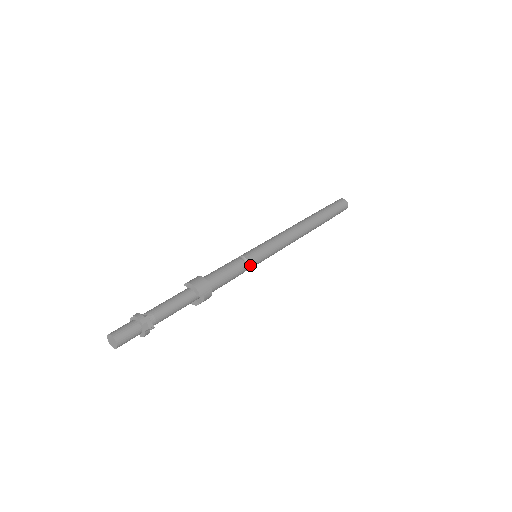
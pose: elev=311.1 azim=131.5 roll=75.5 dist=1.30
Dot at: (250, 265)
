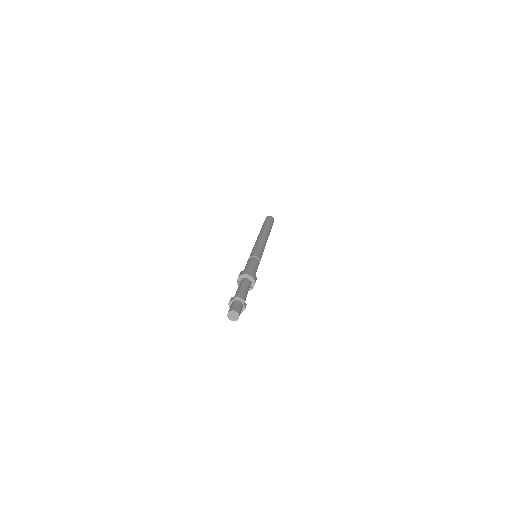
Dot at: occluded
